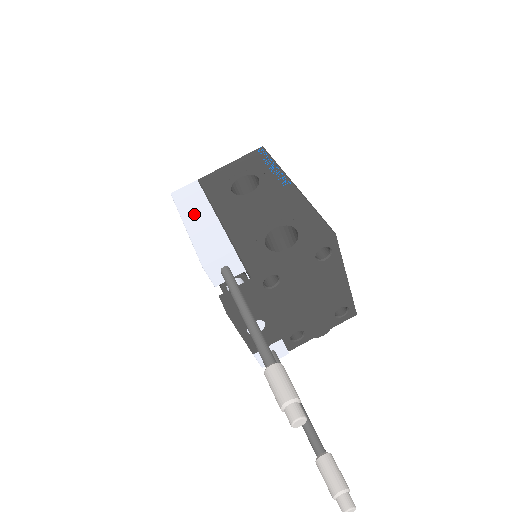
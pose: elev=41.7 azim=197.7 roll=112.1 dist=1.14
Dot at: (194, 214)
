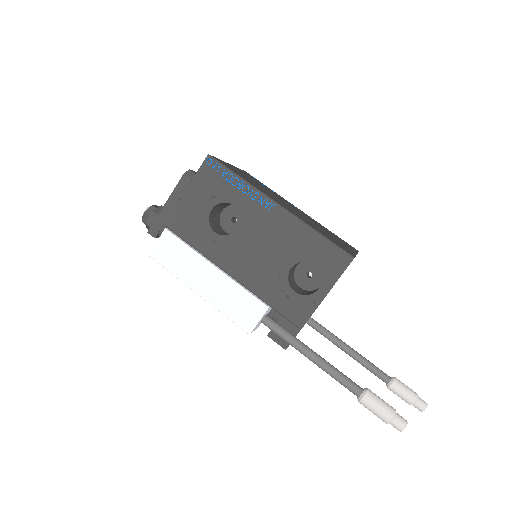
Dot at: (196, 276)
